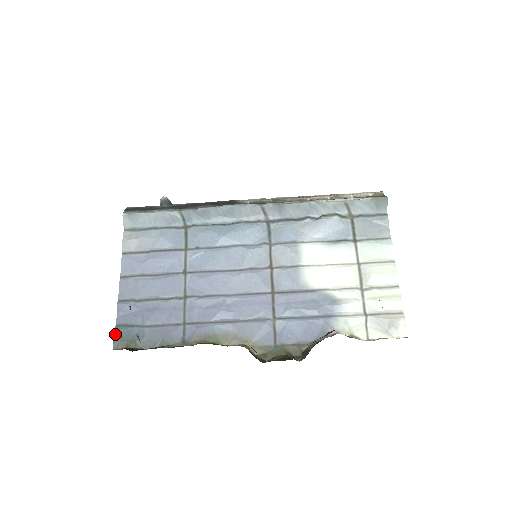
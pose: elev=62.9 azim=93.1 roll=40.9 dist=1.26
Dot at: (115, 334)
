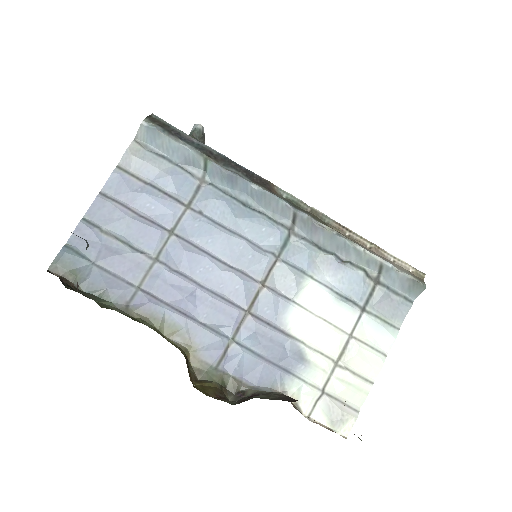
Dot at: (59, 254)
